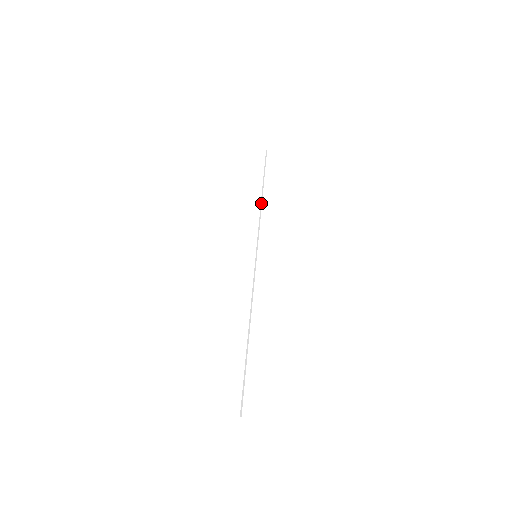
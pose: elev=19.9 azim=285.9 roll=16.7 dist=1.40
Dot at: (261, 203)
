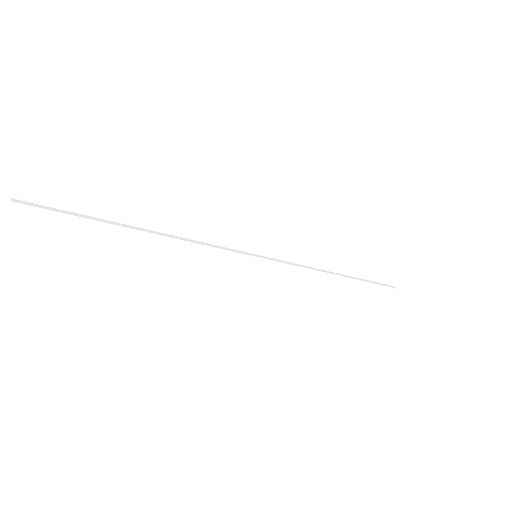
Dot at: (328, 272)
